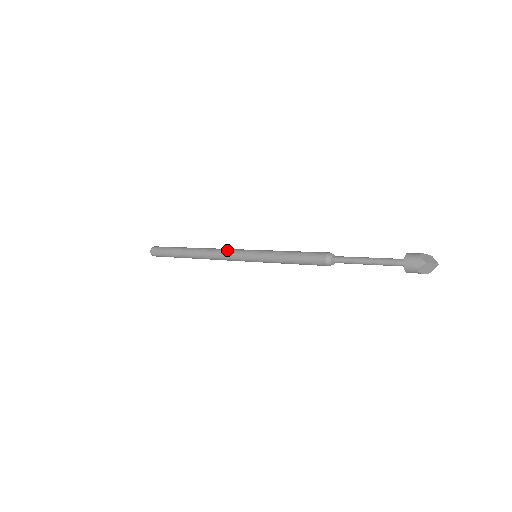
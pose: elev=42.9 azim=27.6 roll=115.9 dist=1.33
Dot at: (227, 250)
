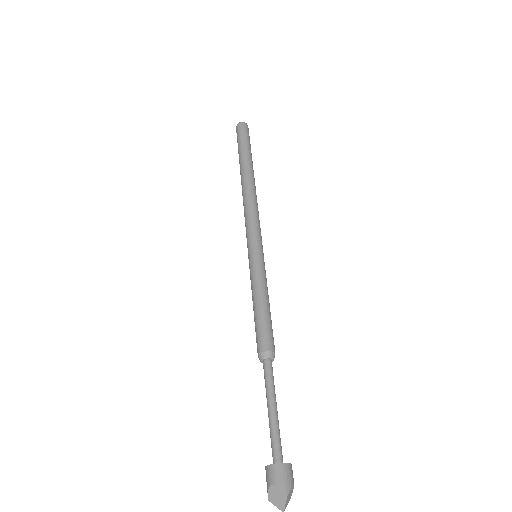
Dot at: (245, 220)
